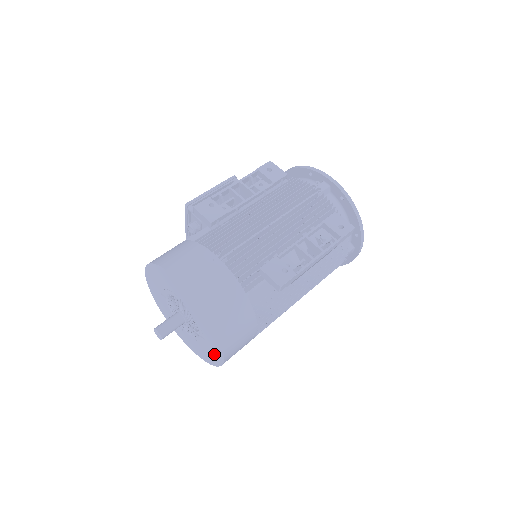
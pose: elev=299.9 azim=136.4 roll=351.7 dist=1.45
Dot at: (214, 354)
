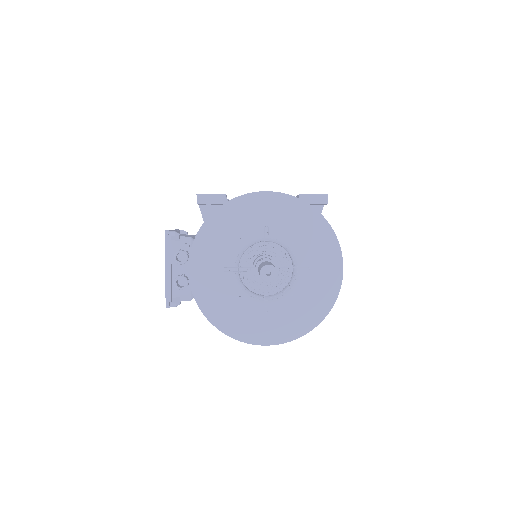
Dot at: (326, 280)
